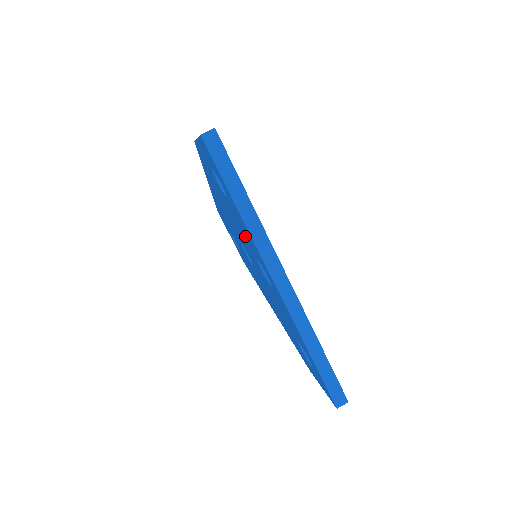
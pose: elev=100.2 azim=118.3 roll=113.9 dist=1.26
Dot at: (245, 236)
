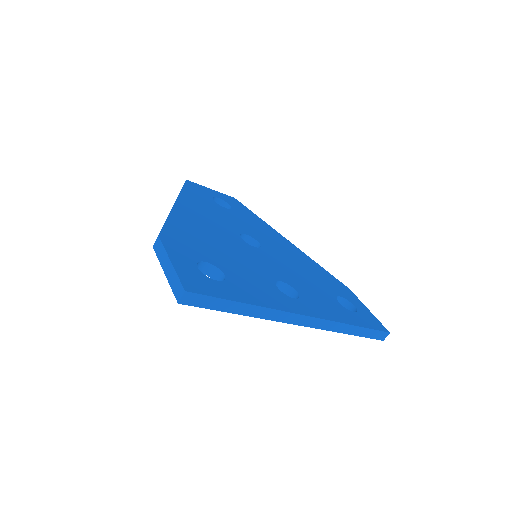
Dot at: occluded
